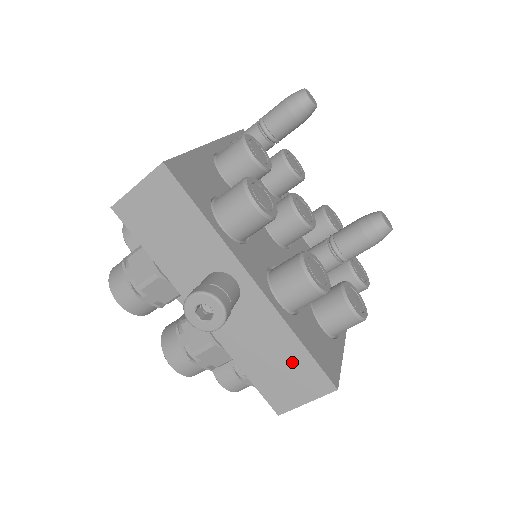
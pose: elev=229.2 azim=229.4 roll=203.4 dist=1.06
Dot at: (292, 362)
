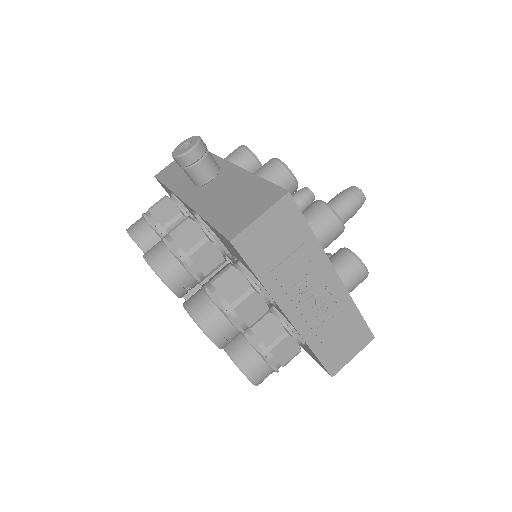
Dot at: (250, 193)
